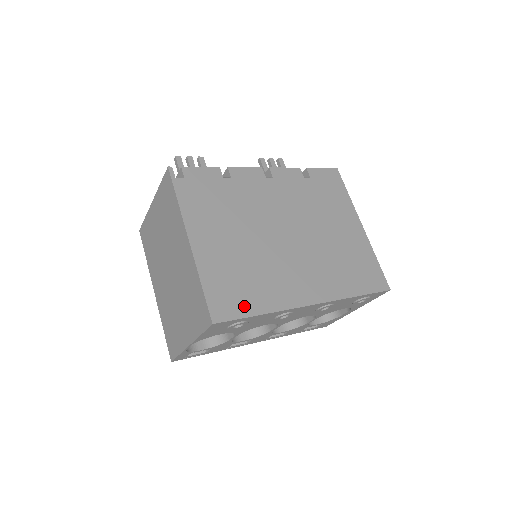
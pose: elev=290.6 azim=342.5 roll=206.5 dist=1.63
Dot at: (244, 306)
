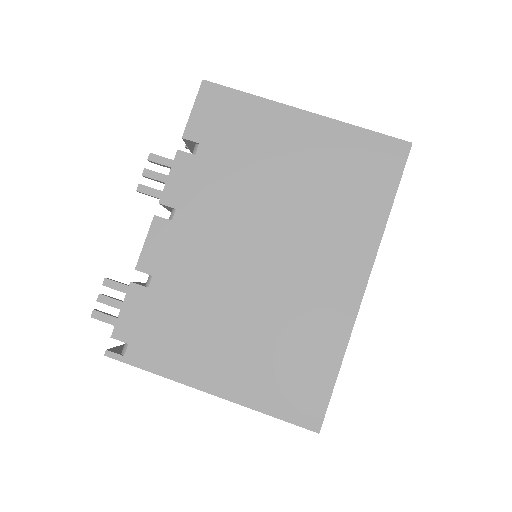
Dot at: (320, 381)
